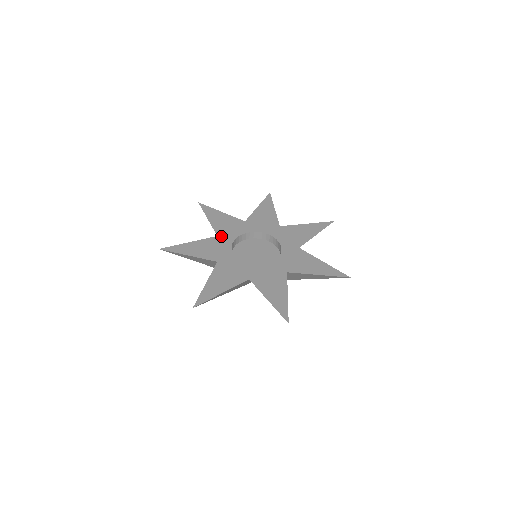
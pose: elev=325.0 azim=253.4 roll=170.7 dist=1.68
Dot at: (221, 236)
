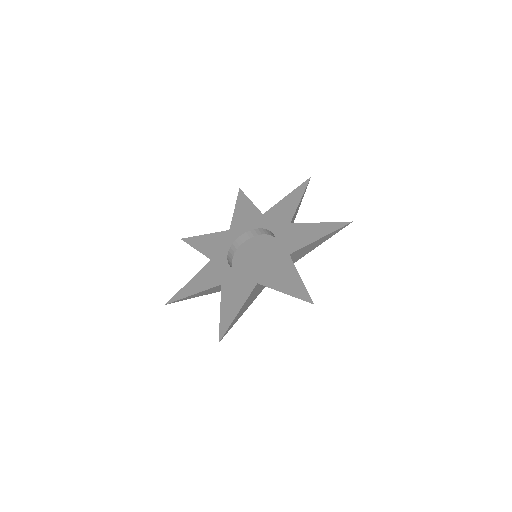
Dot at: (232, 230)
